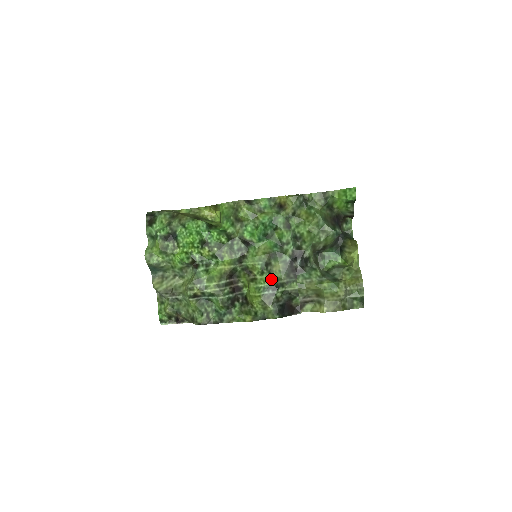
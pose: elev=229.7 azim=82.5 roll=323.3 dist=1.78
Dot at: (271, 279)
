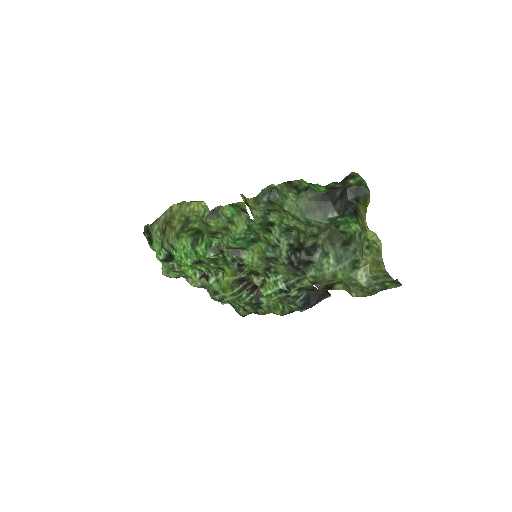
Dot at: (279, 282)
